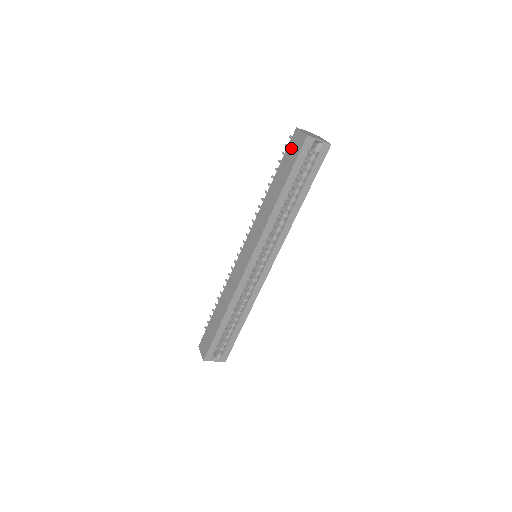
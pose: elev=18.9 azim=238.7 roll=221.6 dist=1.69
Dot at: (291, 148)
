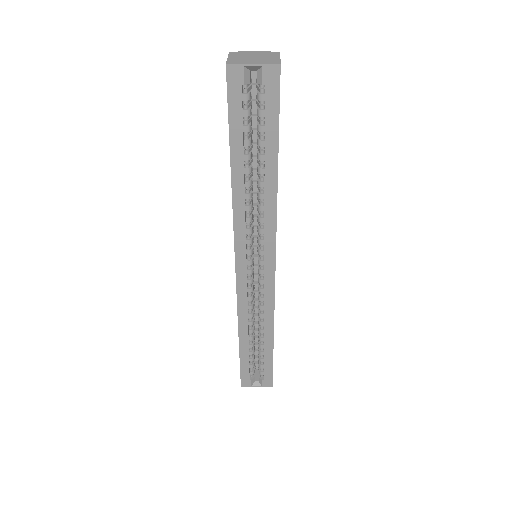
Dot at: occluded
